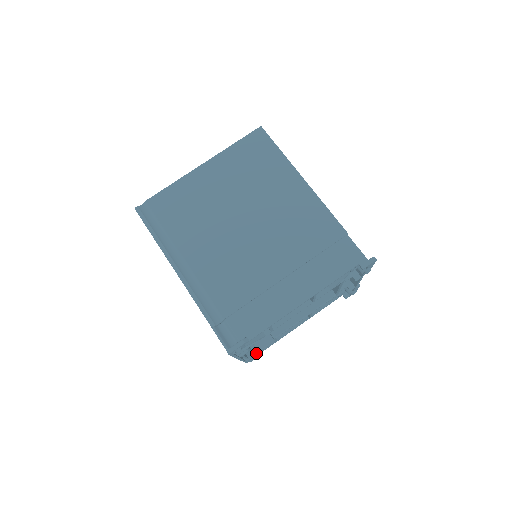
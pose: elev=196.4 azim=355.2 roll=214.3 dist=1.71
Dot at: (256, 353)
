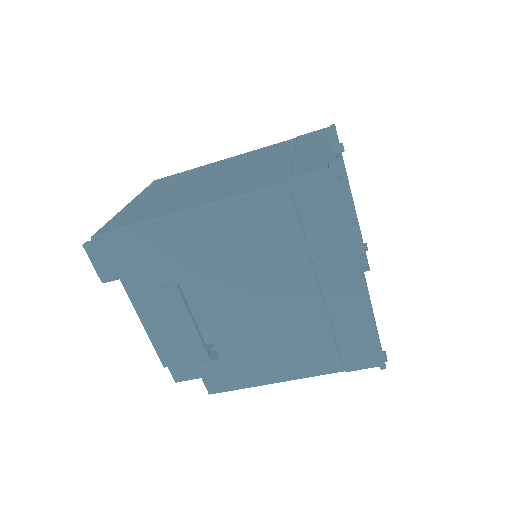
Dot at: occluded
